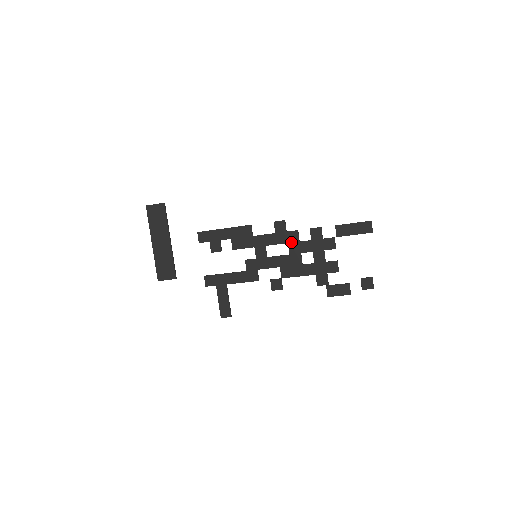
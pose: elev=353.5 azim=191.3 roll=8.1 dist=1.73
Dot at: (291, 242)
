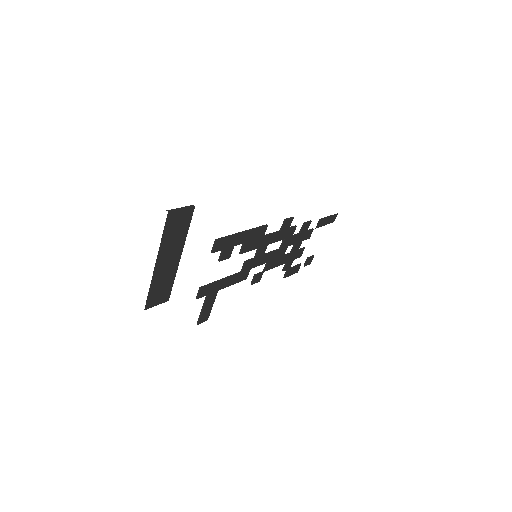
Dot at: (287, 238)
